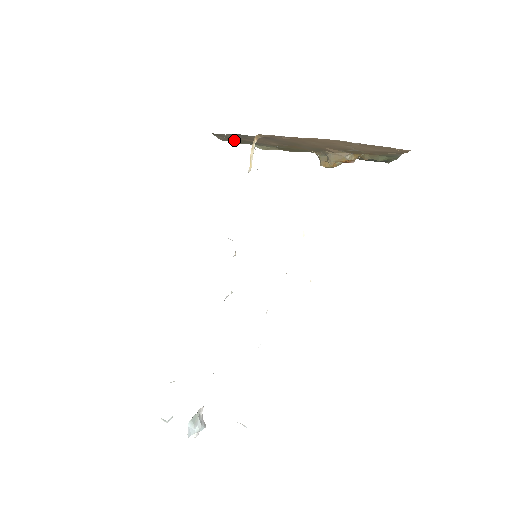
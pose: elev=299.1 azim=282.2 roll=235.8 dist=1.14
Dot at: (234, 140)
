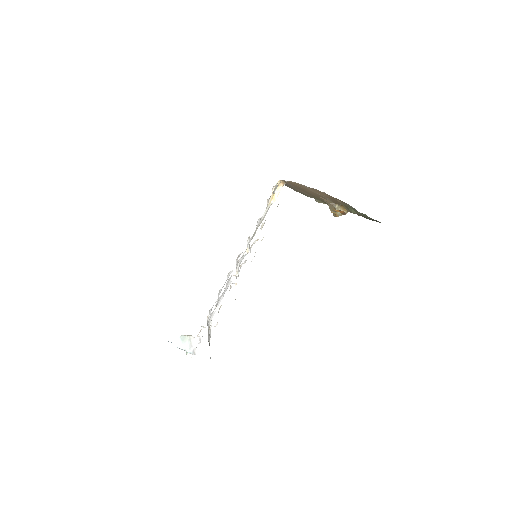
Dot at: (298, 191)
